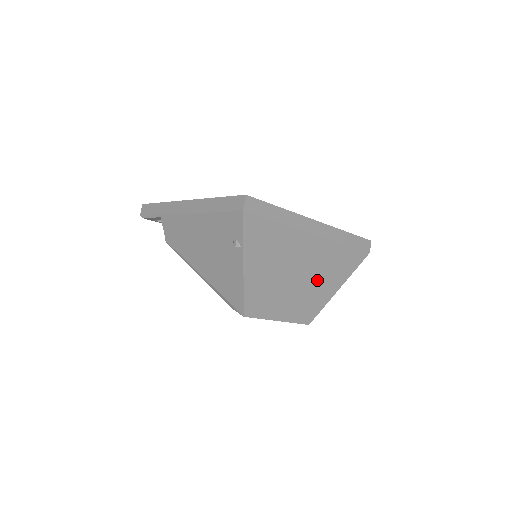
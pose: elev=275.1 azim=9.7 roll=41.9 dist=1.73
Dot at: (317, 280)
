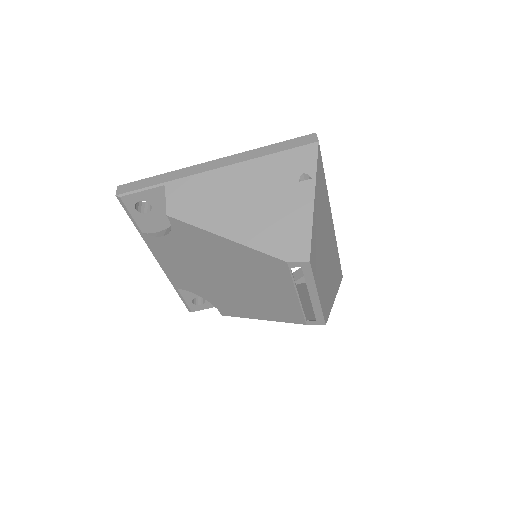
Dot at: (330, 272)
